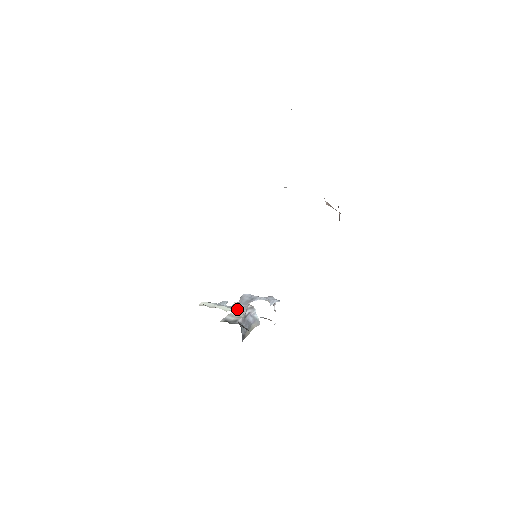
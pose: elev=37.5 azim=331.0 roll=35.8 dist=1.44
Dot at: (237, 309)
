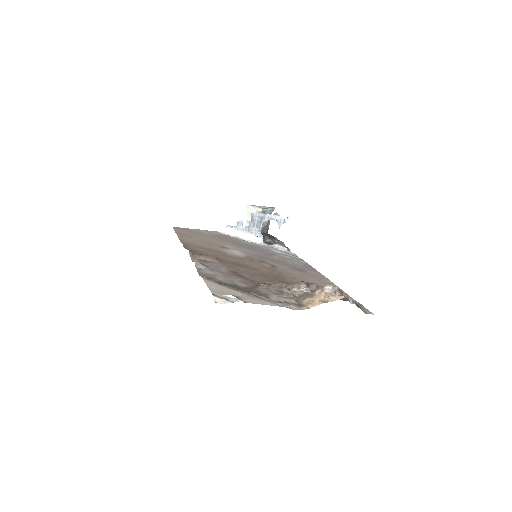
Dot at: (254, 237)
